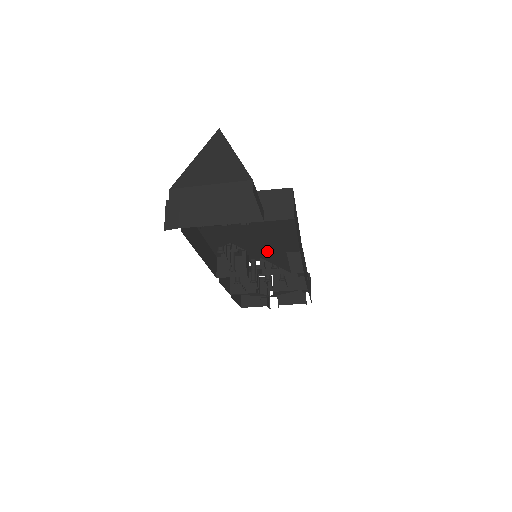
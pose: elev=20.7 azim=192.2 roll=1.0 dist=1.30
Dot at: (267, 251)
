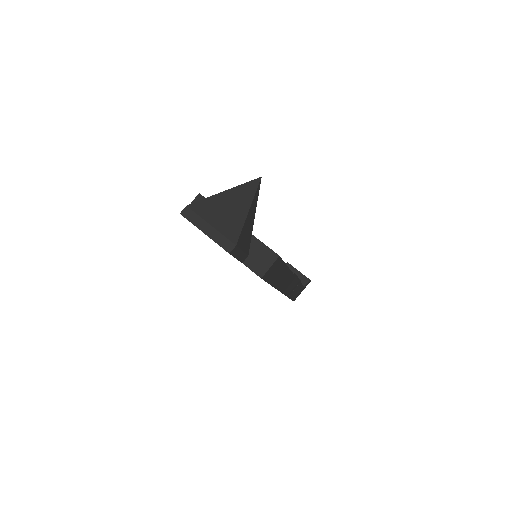
Dot at: occluded
